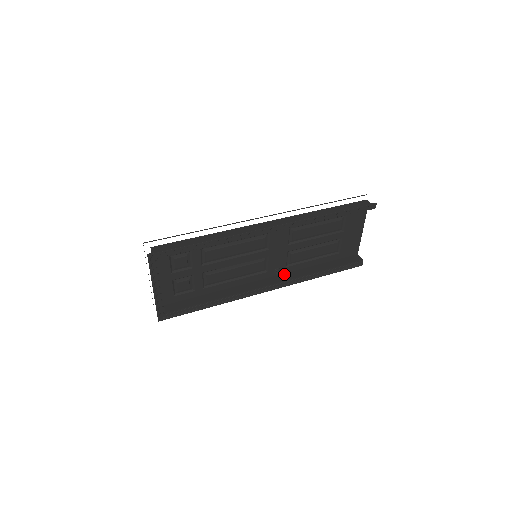
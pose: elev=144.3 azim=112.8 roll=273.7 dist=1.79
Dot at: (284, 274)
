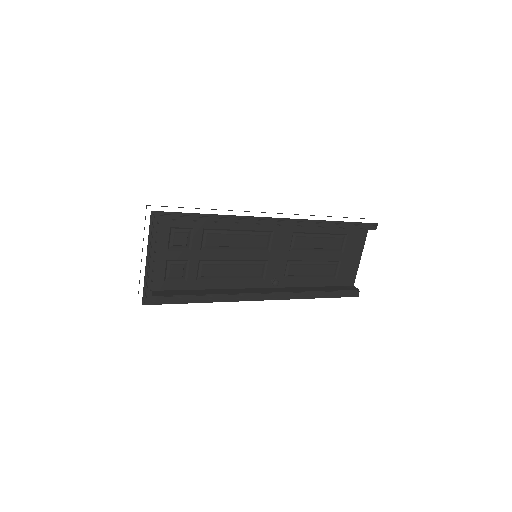
Dot at: (280, 288)
